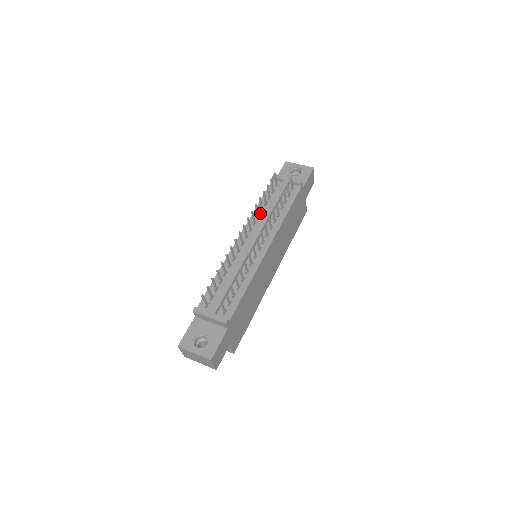
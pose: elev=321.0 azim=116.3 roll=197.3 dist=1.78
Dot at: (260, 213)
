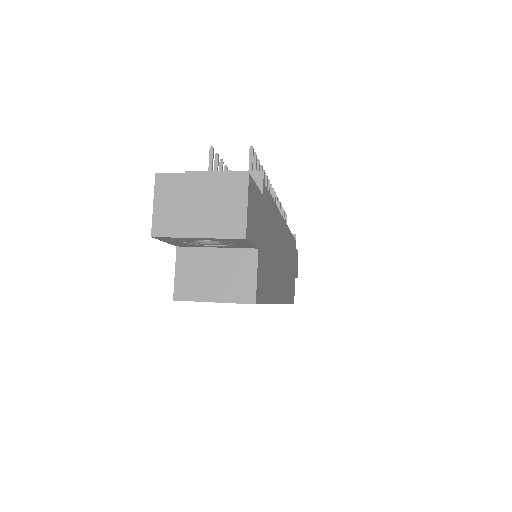
Dot at: occluded
